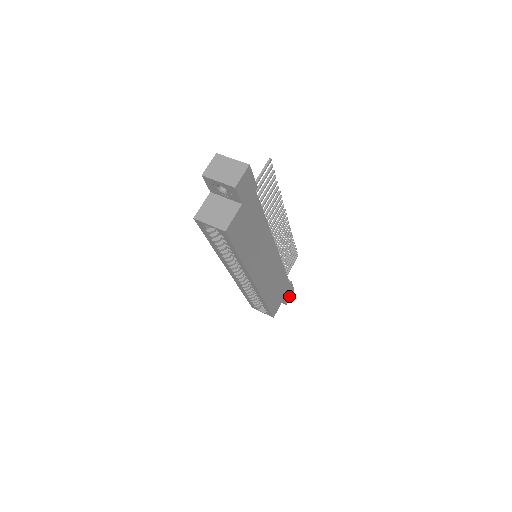
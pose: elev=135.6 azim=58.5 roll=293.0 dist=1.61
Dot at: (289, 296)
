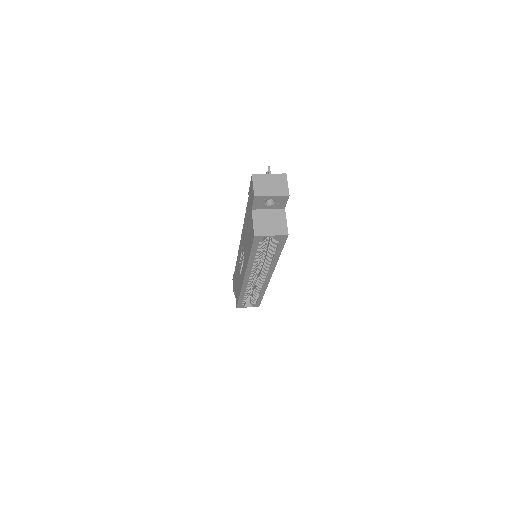
Dot at: occluded
